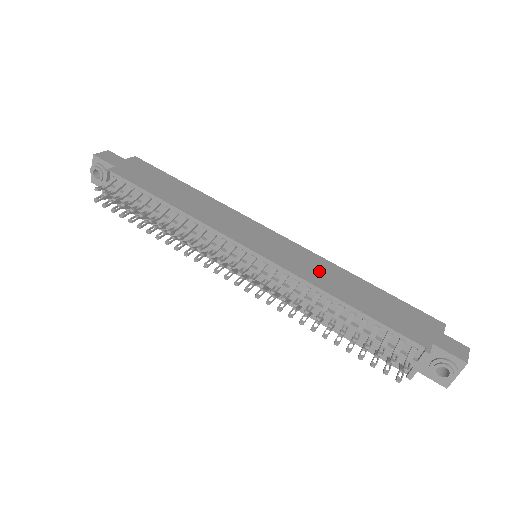
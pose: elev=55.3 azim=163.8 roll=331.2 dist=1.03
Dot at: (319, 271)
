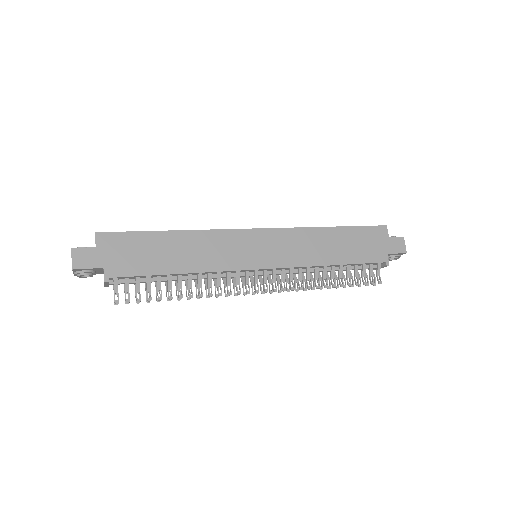
Dot at: (307, 247)
